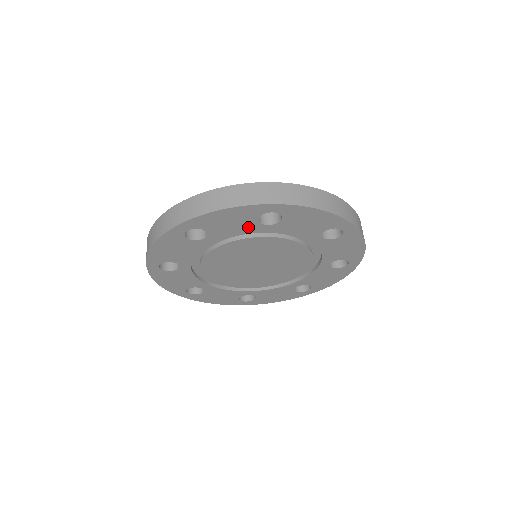
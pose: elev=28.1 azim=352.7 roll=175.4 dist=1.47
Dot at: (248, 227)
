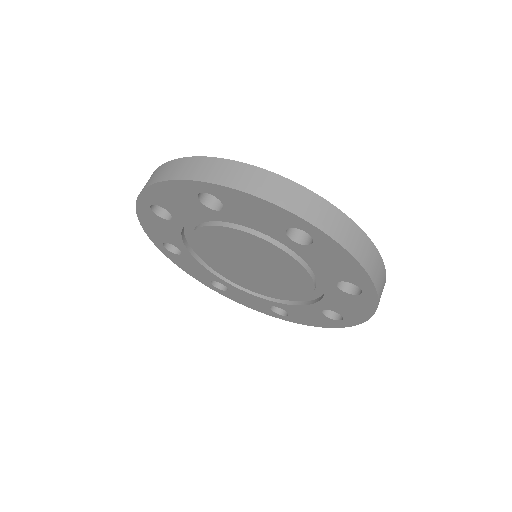
Dot at: (328, 273)
